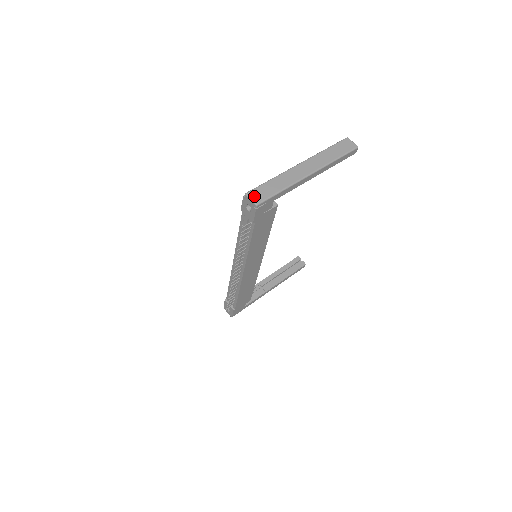
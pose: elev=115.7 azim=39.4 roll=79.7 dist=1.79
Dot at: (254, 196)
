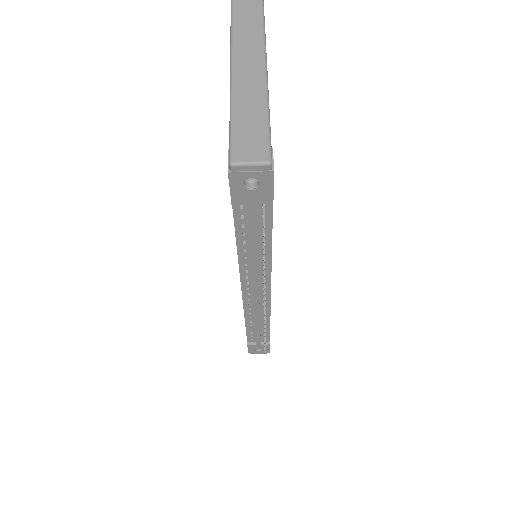
Dot at: (248, 154)
